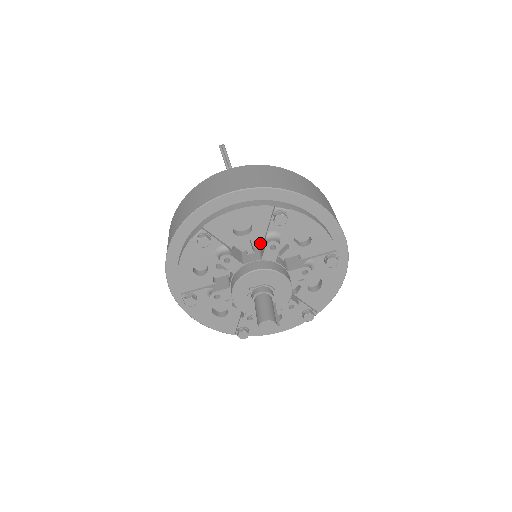
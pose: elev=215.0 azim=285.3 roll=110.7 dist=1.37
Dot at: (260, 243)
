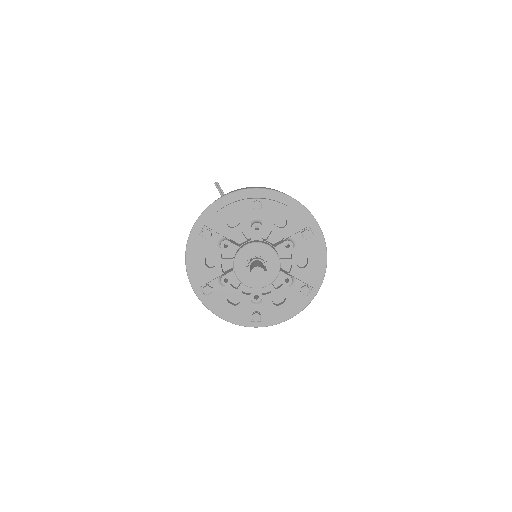
Dot at: occluded
